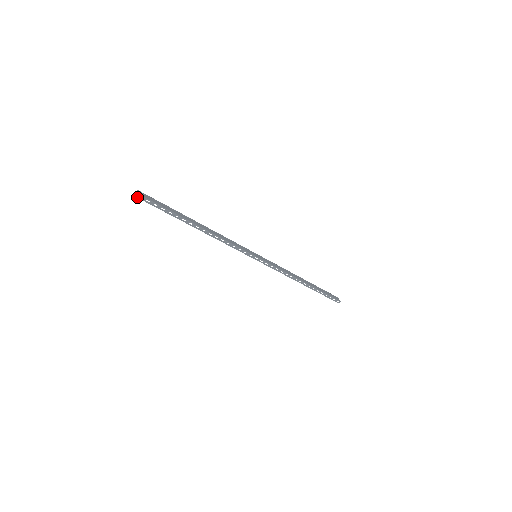
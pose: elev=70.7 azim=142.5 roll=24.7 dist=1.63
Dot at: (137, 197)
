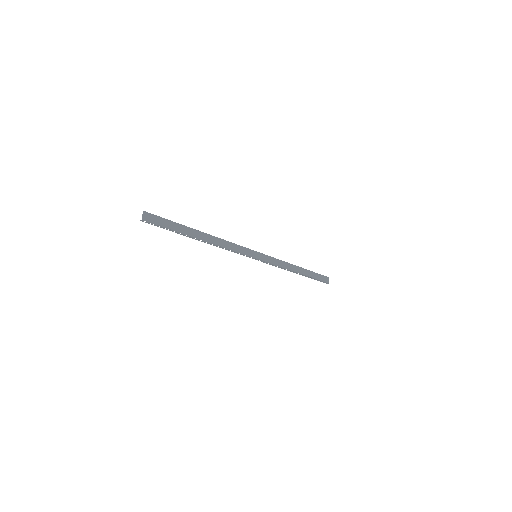
Dot at: occluded
